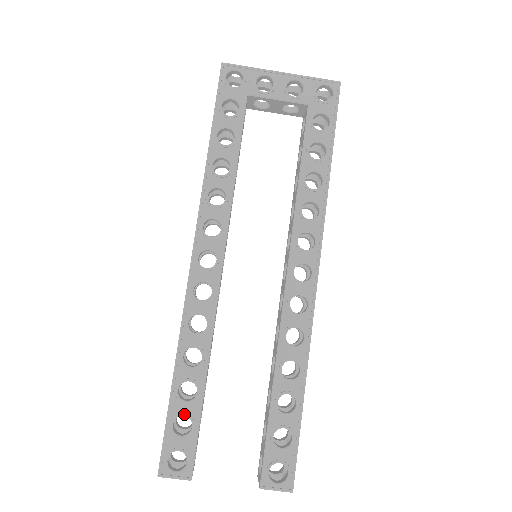
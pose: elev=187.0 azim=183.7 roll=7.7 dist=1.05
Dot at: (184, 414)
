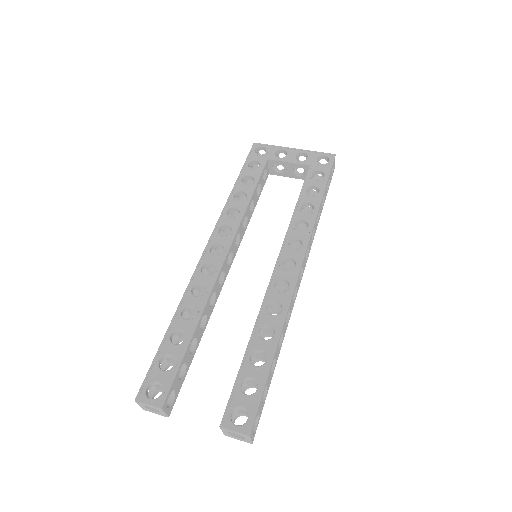
Dot at: (170, 353)
